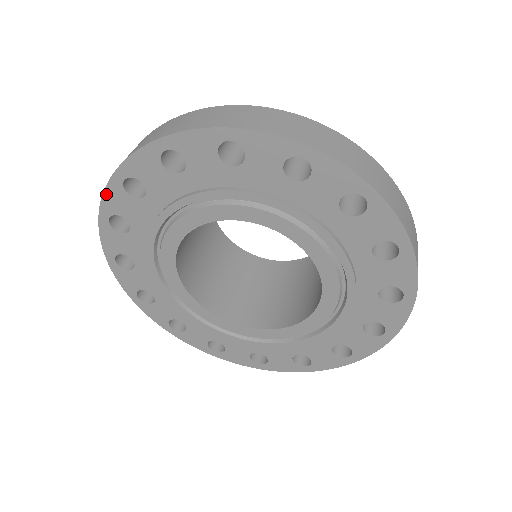
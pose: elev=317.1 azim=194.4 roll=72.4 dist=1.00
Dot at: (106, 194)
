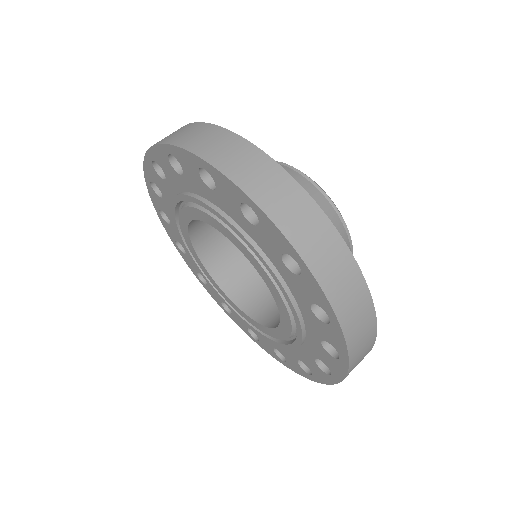
Dot at: (145, 165)
